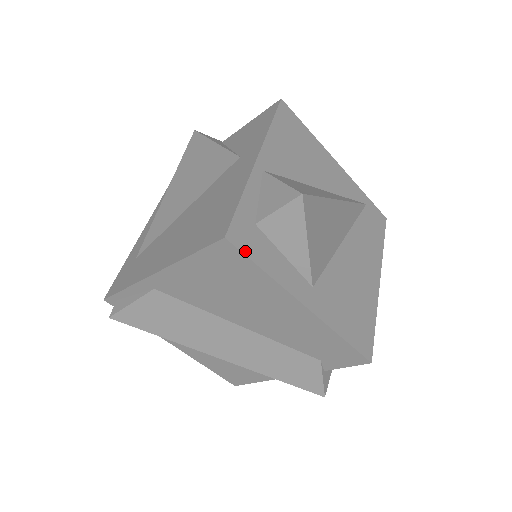
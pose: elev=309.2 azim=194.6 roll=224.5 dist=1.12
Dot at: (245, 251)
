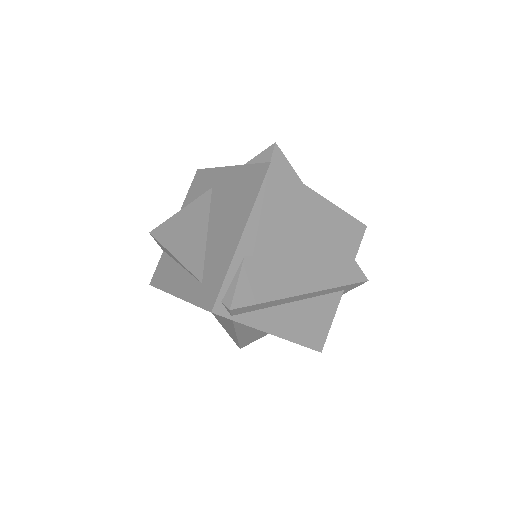
Dot at: (281, 170)
